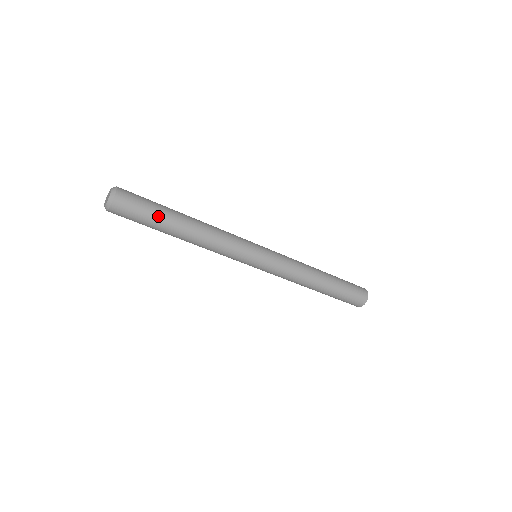
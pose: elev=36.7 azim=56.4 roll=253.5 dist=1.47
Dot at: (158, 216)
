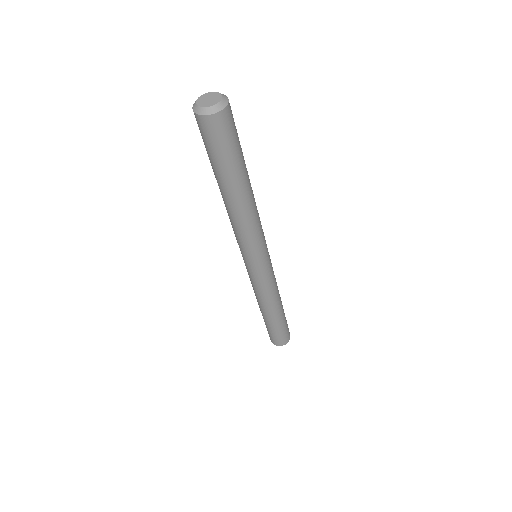
Dot at: (242, 154)
